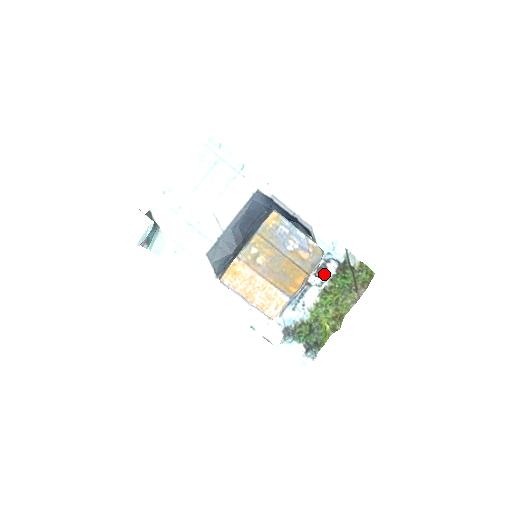
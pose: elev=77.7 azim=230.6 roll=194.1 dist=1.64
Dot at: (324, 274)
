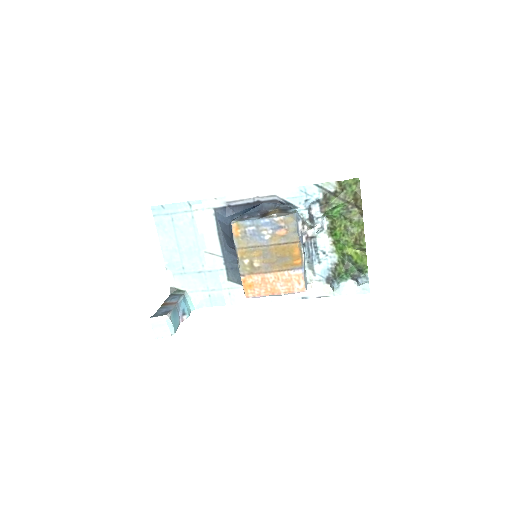
Dot at: (315, 222)
